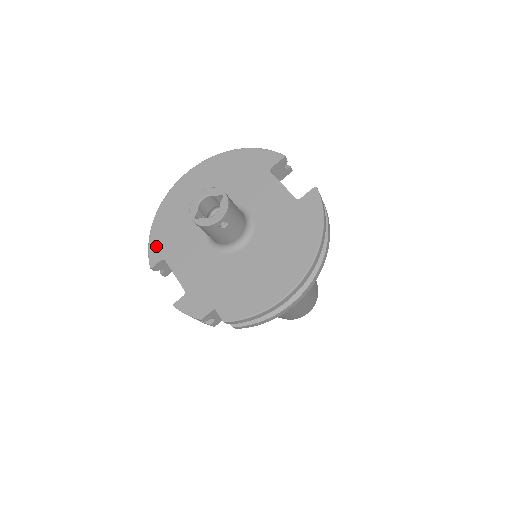
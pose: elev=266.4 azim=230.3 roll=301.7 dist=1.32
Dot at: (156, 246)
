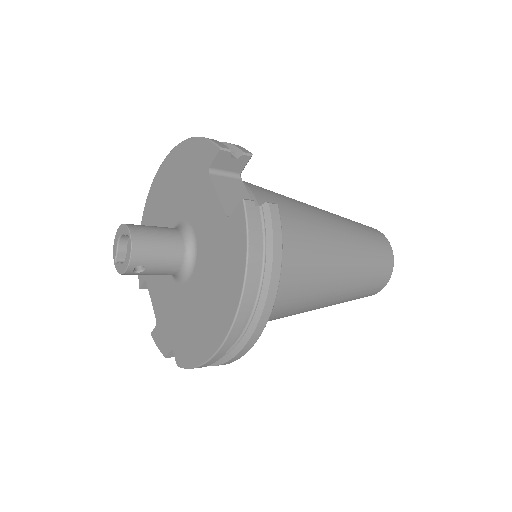
Dot at: occluded
